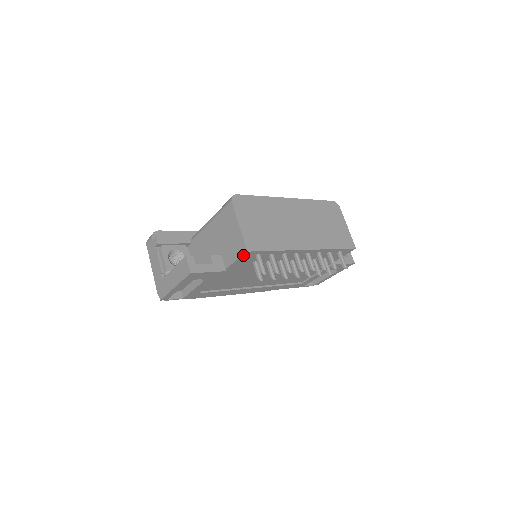
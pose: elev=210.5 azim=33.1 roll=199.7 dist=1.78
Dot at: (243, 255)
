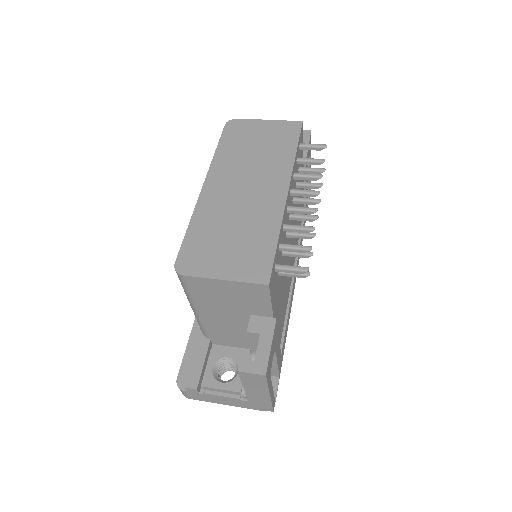
Dot at: (269, 291)
